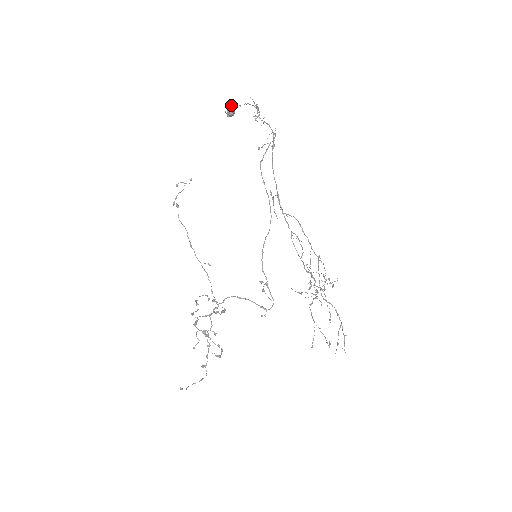
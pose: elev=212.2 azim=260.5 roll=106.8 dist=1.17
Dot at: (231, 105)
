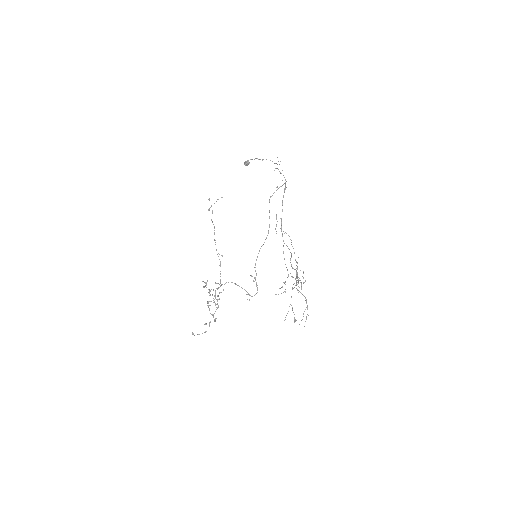
Dot at: (256, 158)
